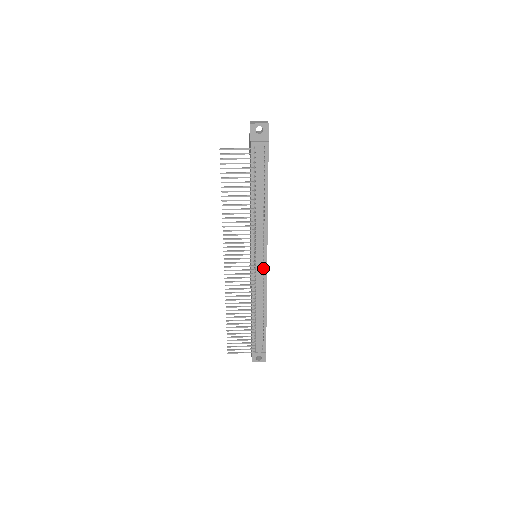
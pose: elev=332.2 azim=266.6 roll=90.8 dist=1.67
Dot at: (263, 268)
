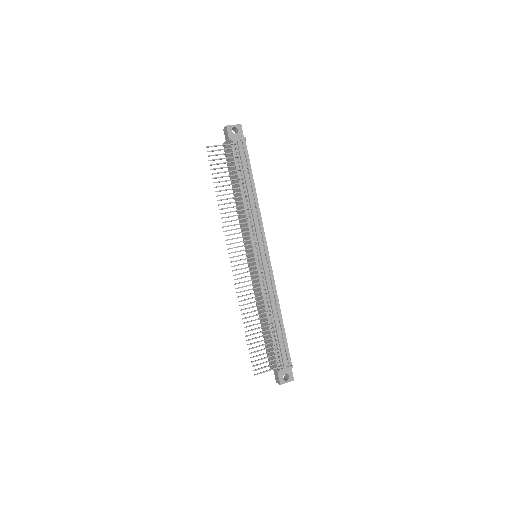
Dot at: (267, 264)
